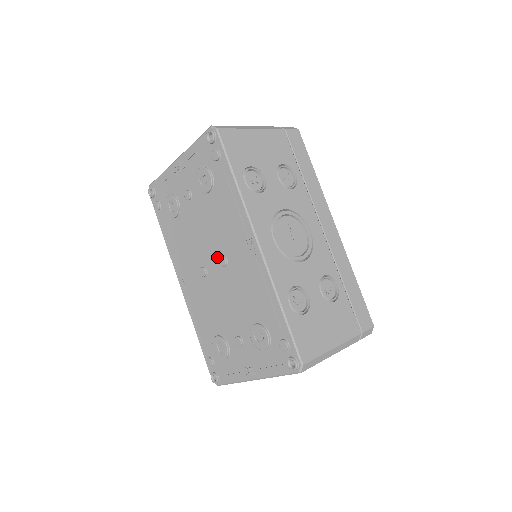
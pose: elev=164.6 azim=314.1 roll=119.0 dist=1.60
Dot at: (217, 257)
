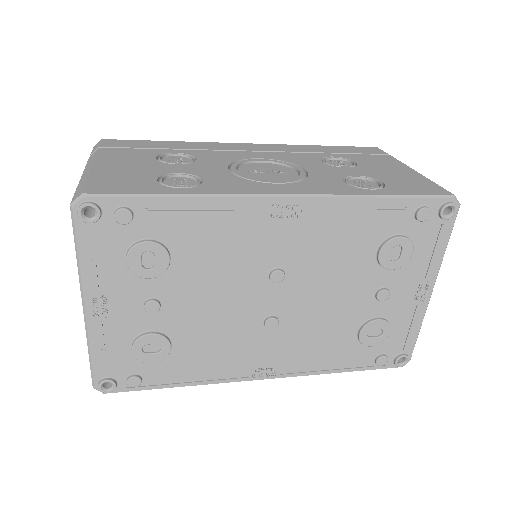
Dot at: (265, 286)
